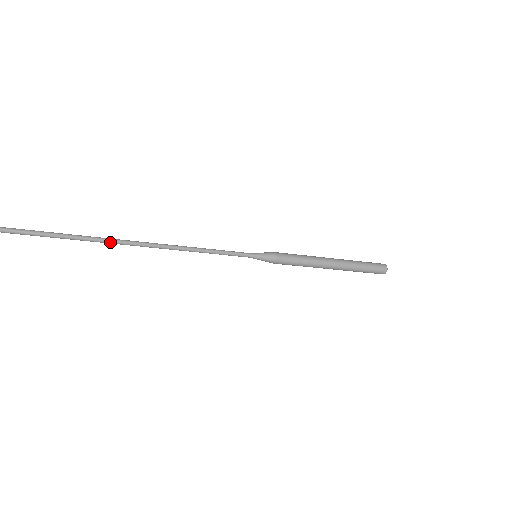
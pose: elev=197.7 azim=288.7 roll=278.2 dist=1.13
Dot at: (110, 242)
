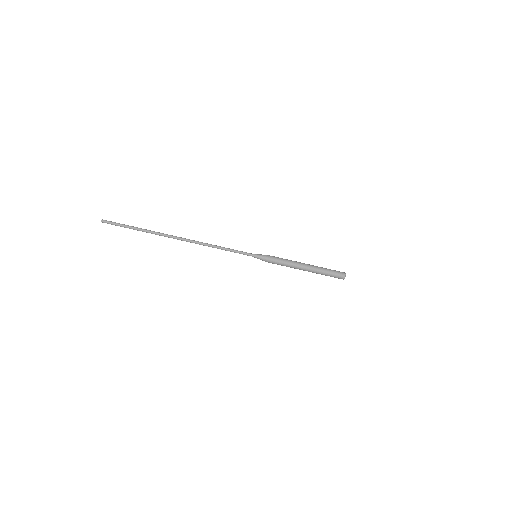
Dot at: (169, 236)
